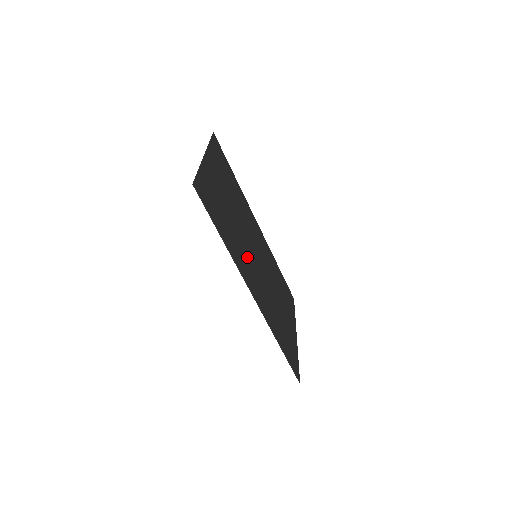
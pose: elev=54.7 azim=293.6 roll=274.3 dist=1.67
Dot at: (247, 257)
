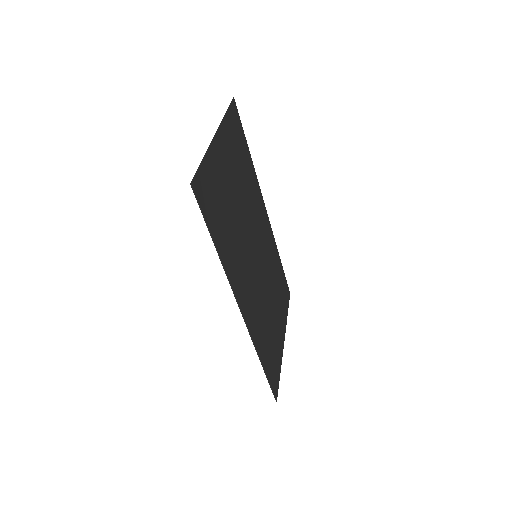
Dot at: (244, 263)
